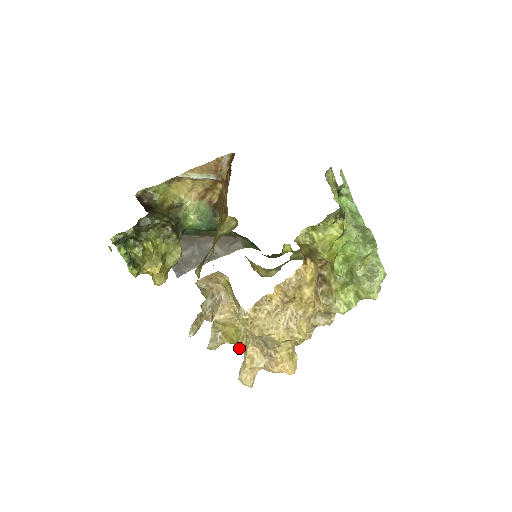
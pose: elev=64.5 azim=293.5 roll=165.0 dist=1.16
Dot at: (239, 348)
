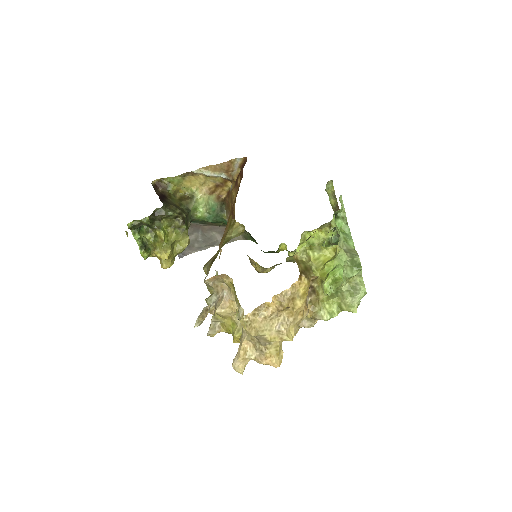
Dot at: (234, 338)
